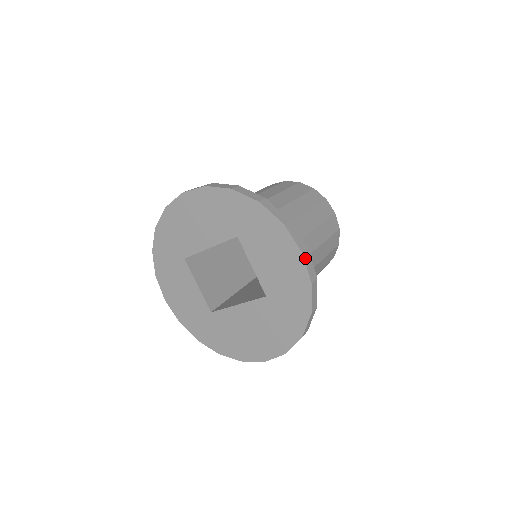
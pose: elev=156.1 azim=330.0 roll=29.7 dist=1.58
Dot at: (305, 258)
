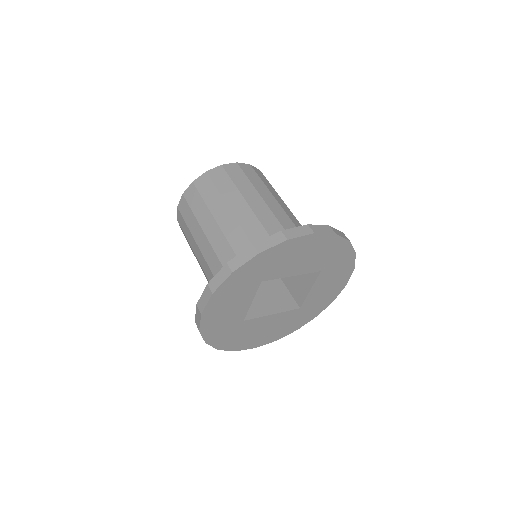
Dot at: (343, 286)
